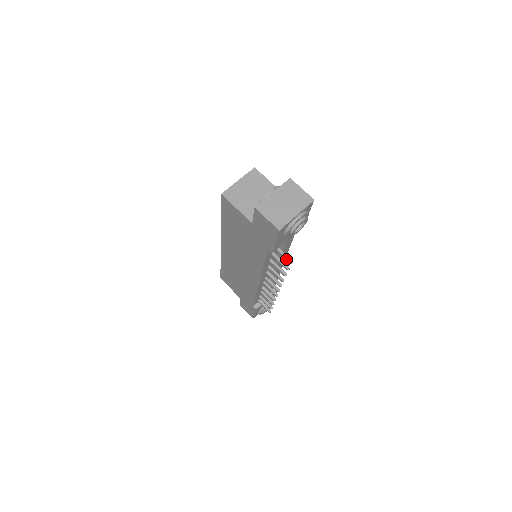
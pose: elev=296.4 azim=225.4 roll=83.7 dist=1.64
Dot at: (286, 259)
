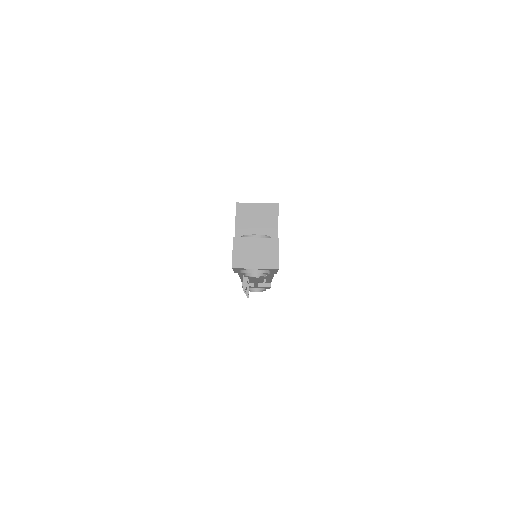
Dot at: (243, 285)
